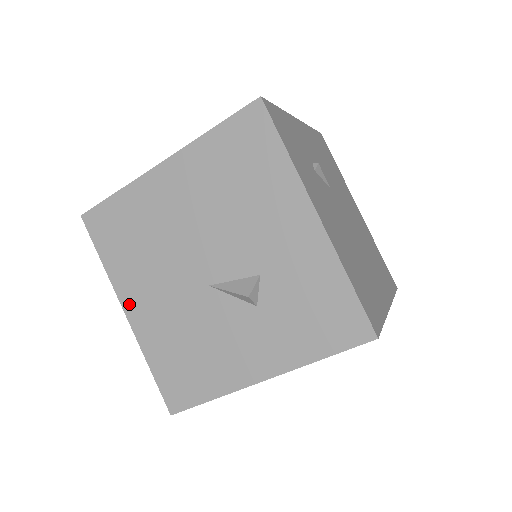
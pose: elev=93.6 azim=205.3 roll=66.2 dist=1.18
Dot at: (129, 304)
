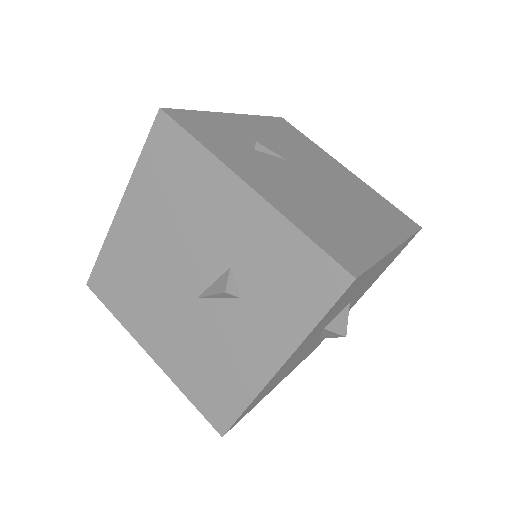
Dot at: (148, 345)
